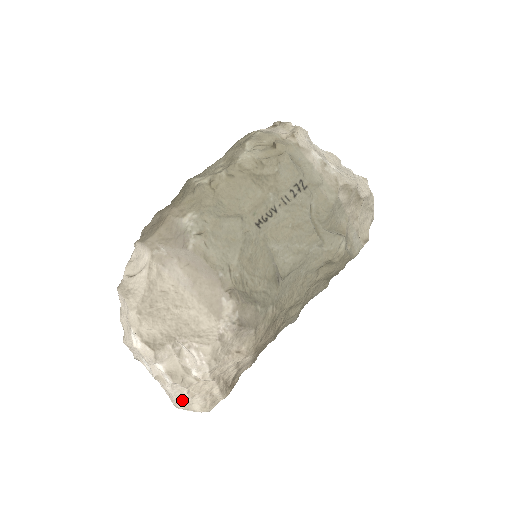
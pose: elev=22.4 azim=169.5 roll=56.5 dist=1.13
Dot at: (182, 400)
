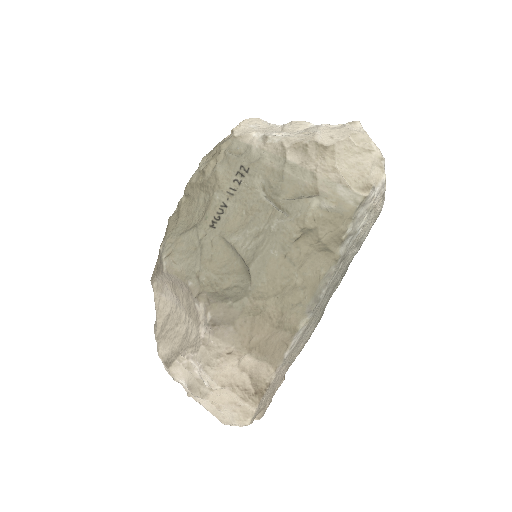
Dot at: (216, 414)
